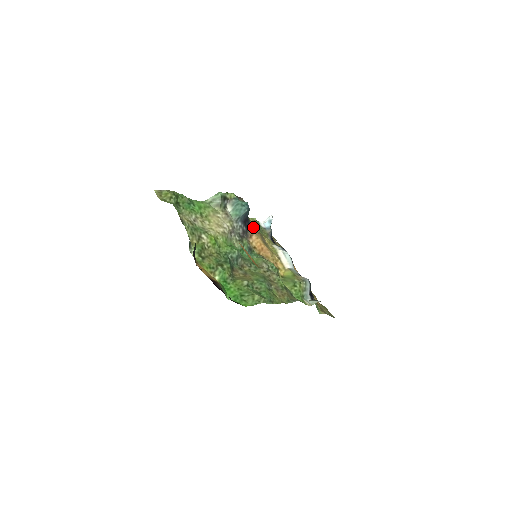
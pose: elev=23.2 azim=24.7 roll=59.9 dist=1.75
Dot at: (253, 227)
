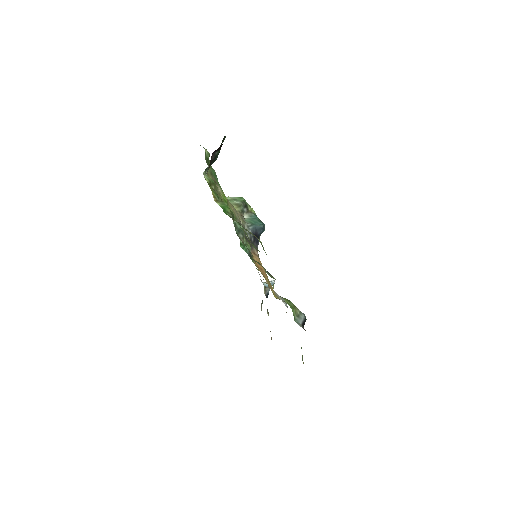
Dot at: (258, 255)
